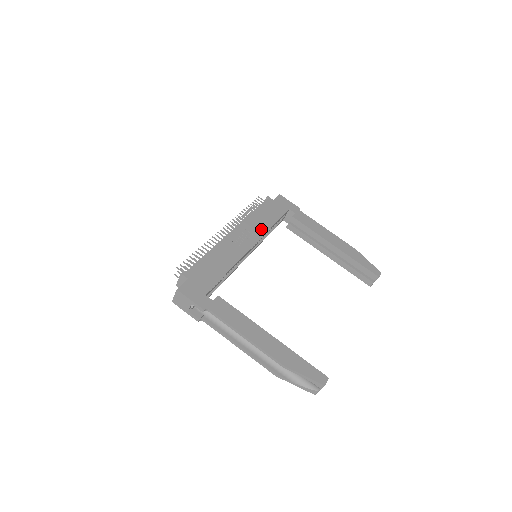
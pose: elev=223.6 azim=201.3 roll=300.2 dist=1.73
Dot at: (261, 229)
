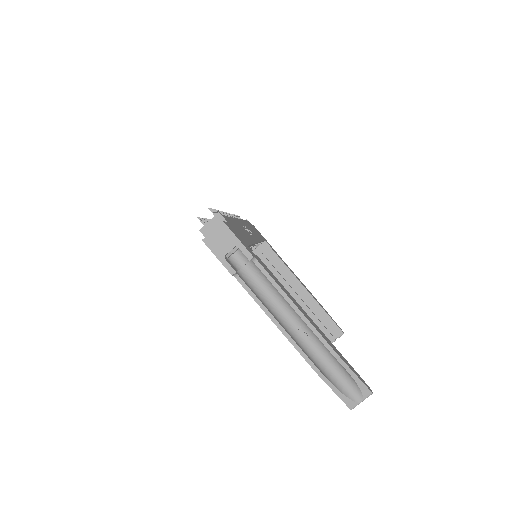
Dot at: (256, 236)
